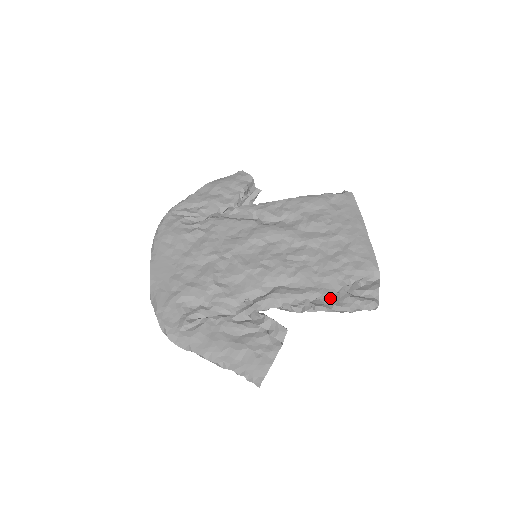
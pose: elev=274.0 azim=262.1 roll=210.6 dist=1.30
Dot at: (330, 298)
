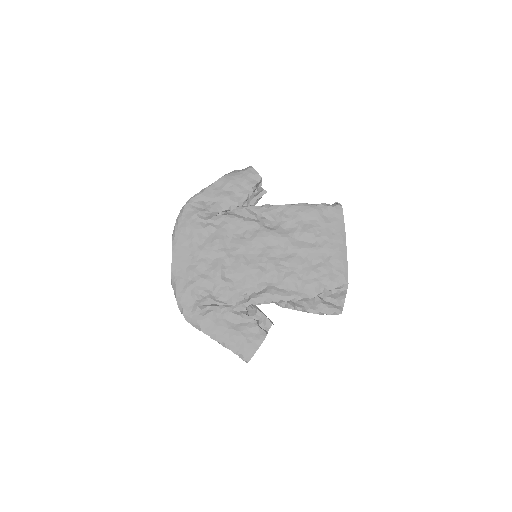
Dot at: (307, 301)
